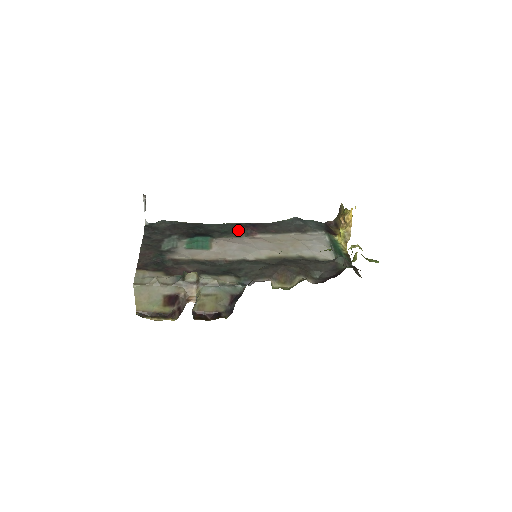
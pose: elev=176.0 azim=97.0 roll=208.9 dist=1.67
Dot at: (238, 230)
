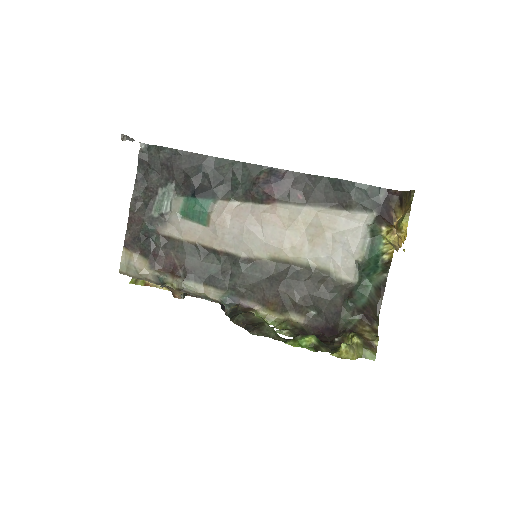
Dot at: (251, 191)
